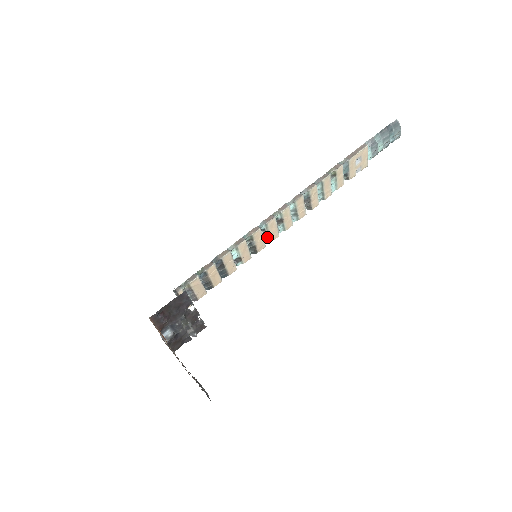
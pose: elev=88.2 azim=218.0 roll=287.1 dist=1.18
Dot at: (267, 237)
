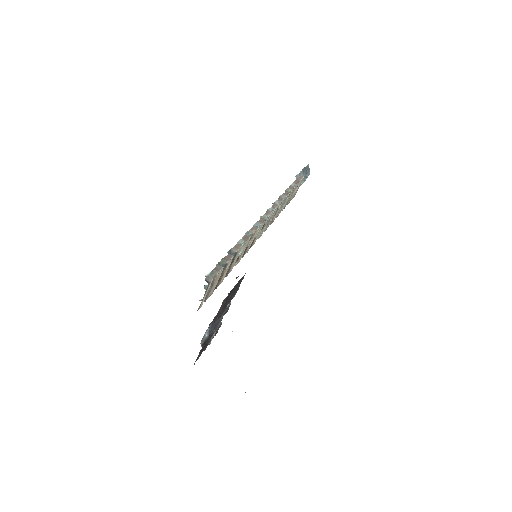
Dot at: (252, 241)
